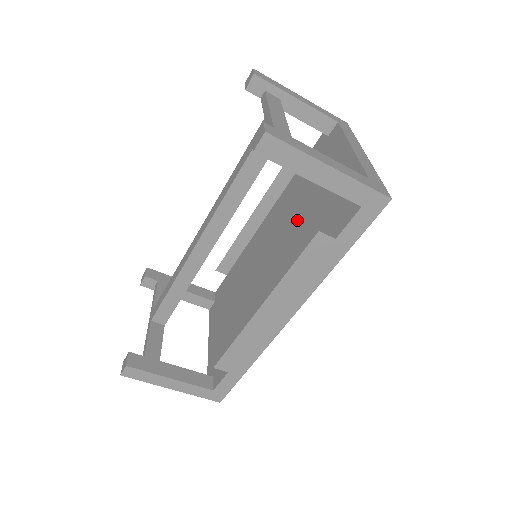
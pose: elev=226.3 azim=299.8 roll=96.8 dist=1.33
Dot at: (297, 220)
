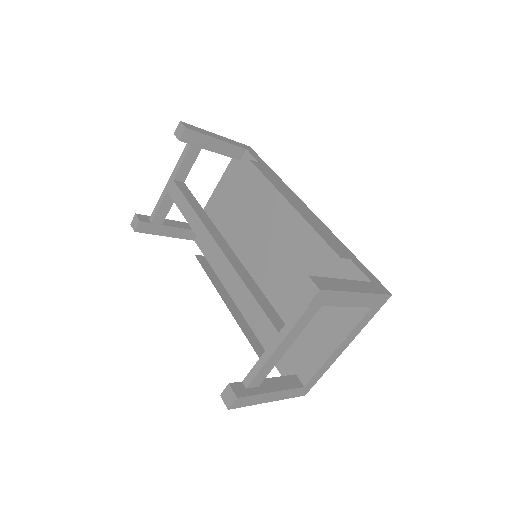
Dot at: (290, 288)
